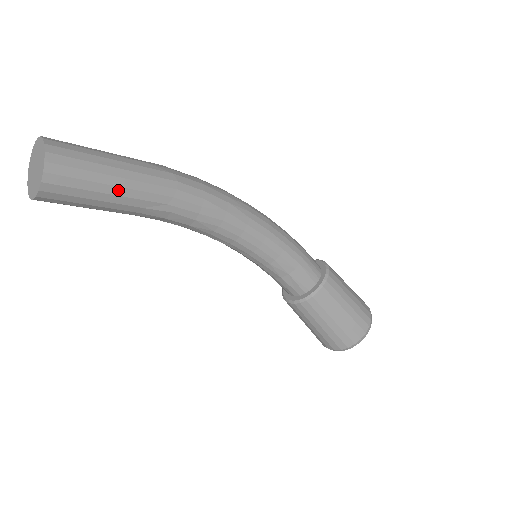
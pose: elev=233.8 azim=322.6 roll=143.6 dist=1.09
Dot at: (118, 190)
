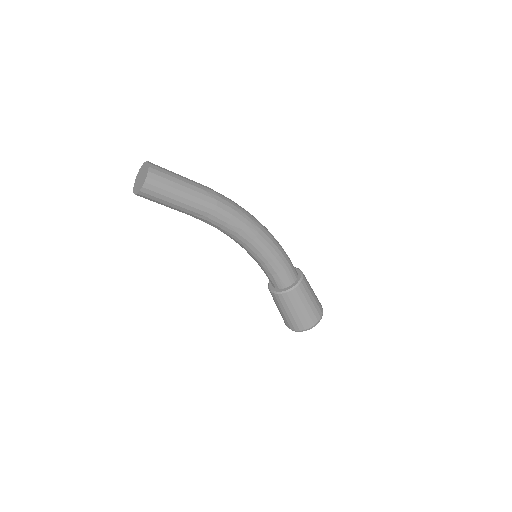
Dot at: (179, 203)
